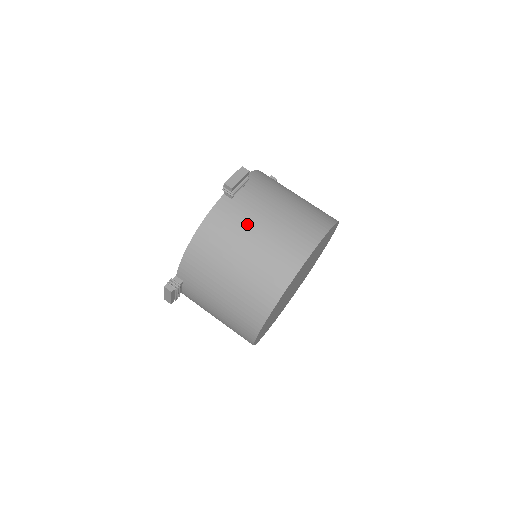
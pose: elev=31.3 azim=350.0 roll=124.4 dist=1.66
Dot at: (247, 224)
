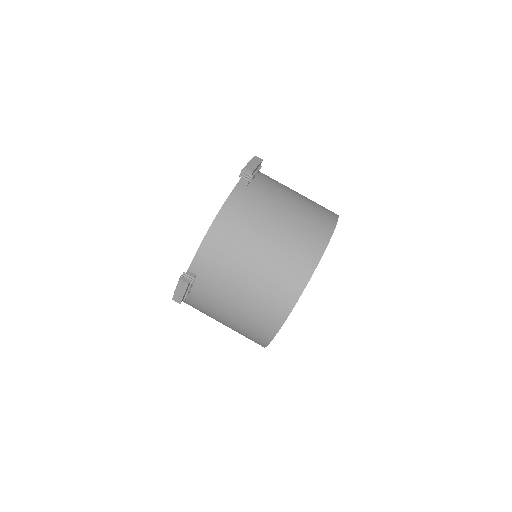
Dot at: (268, 208)
